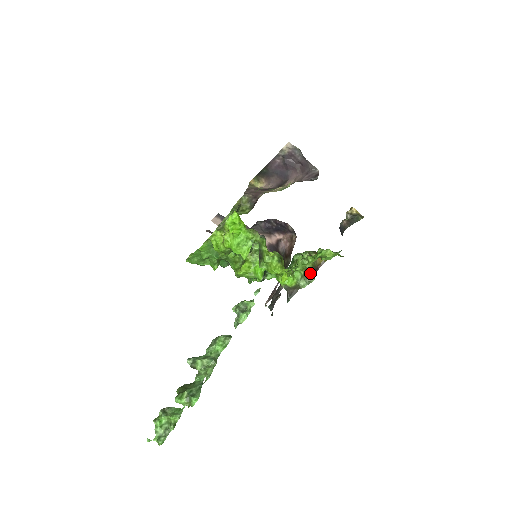
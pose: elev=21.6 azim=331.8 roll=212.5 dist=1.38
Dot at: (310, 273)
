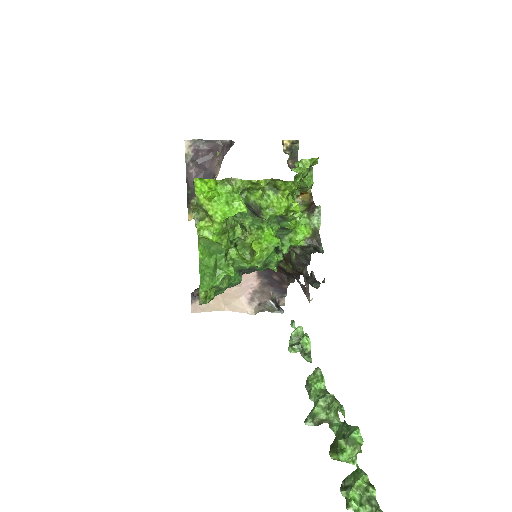
Dot at: (311, 207)
